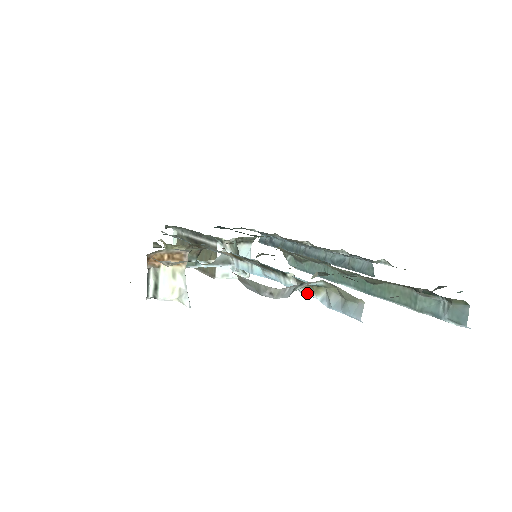
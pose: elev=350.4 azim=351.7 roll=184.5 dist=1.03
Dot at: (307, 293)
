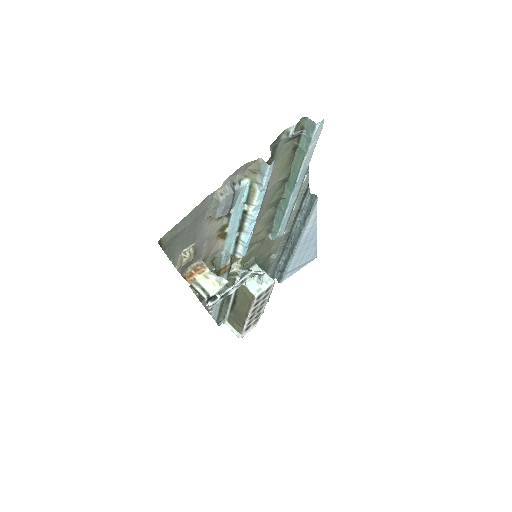
Dot at: (256, 199)
